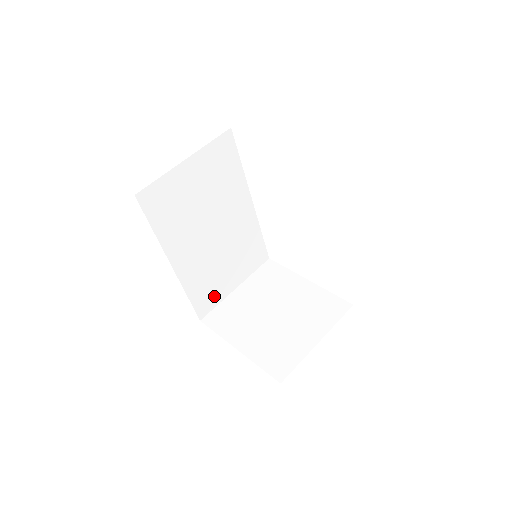
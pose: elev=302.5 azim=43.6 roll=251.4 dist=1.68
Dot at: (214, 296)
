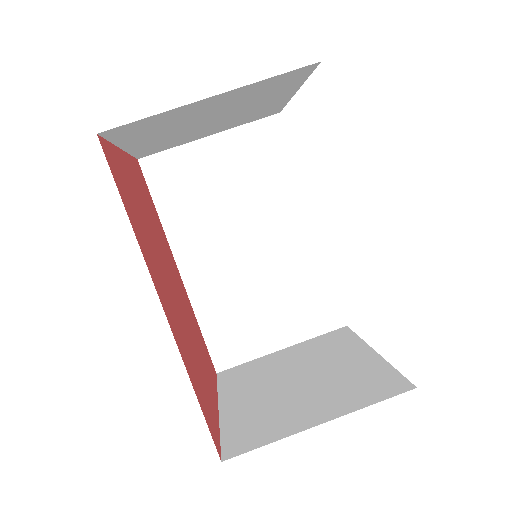
Dot at: (243, 344)
